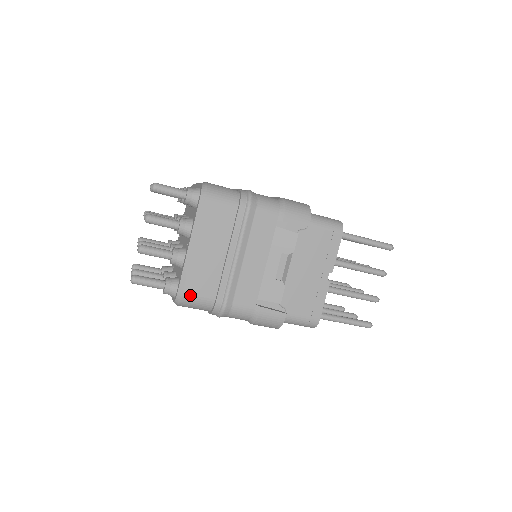
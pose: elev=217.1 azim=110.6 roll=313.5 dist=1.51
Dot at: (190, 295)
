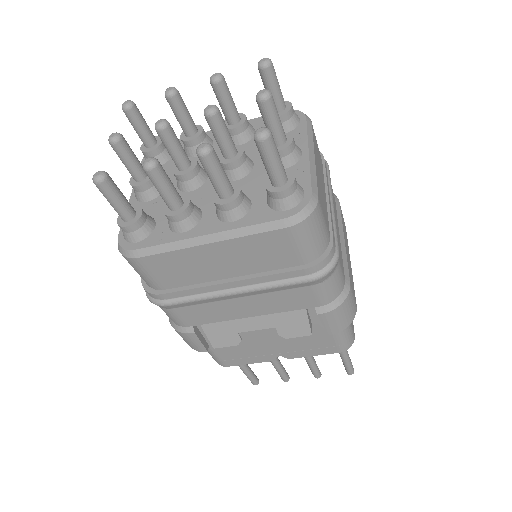
Dot at: (142, 266)
